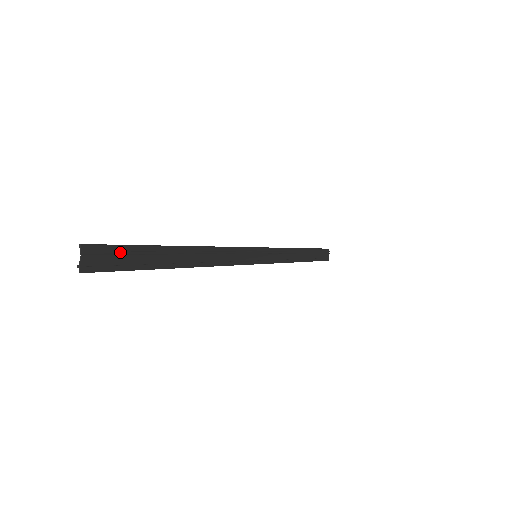
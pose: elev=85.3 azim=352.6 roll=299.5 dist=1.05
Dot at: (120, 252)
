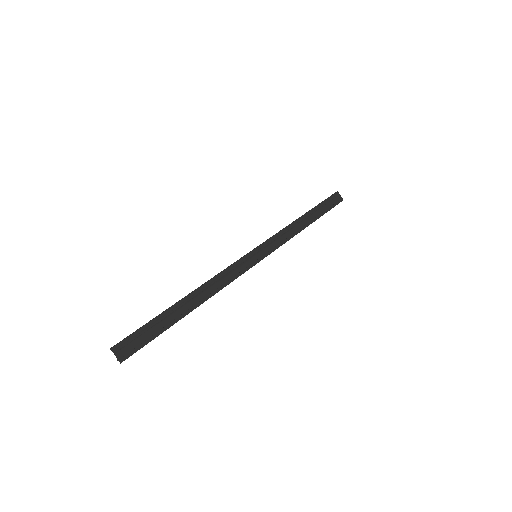
Dot at: (139, 334)
